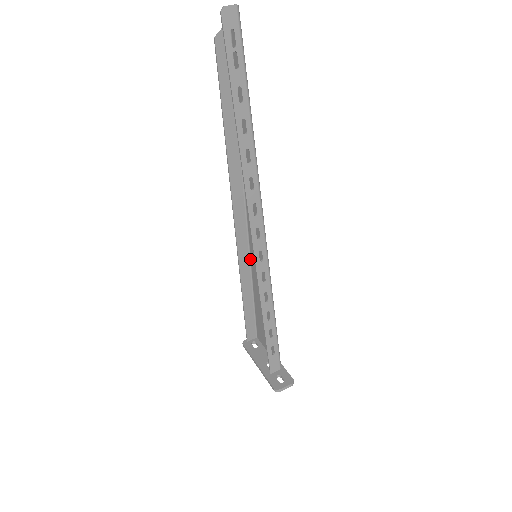
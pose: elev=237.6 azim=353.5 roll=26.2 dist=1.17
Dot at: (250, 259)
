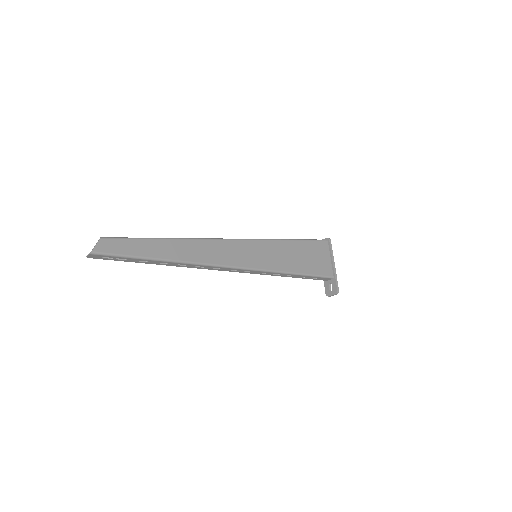
Dot at: (265, 240)
